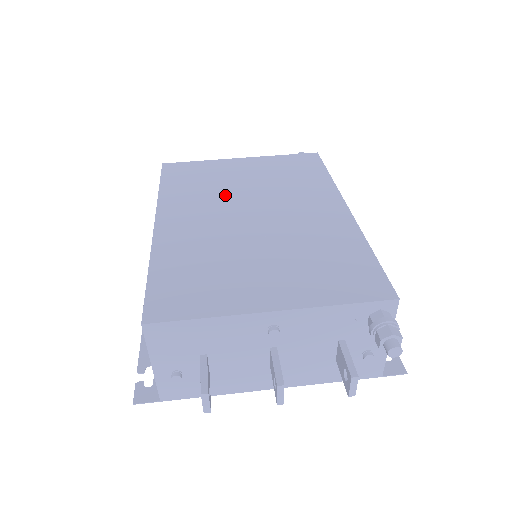
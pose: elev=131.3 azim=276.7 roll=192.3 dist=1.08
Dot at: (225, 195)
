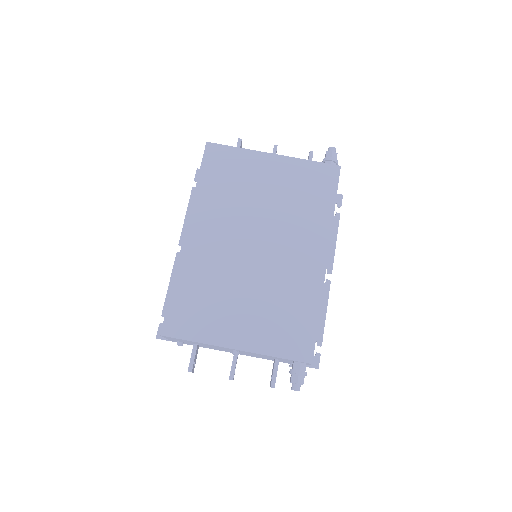
Dot at: (244, 211)
